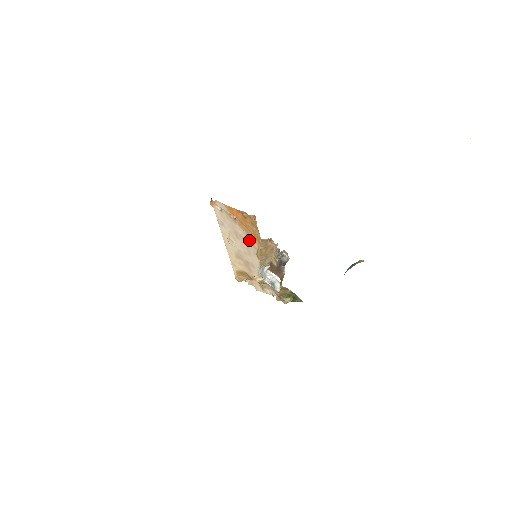
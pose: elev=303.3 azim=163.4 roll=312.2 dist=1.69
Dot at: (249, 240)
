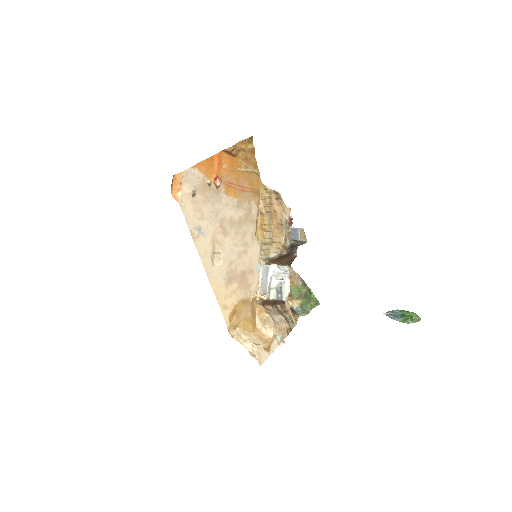
Dot at: (243, 214)
